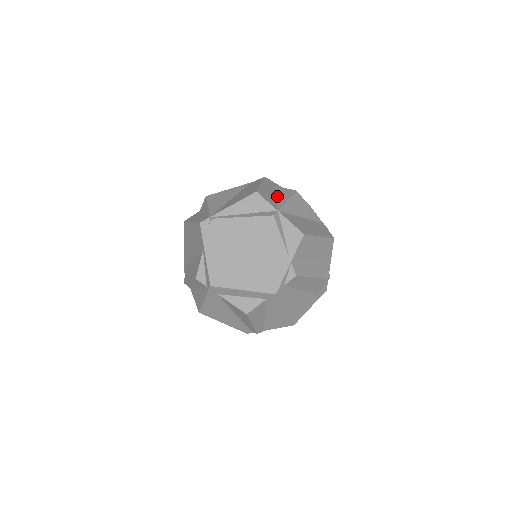
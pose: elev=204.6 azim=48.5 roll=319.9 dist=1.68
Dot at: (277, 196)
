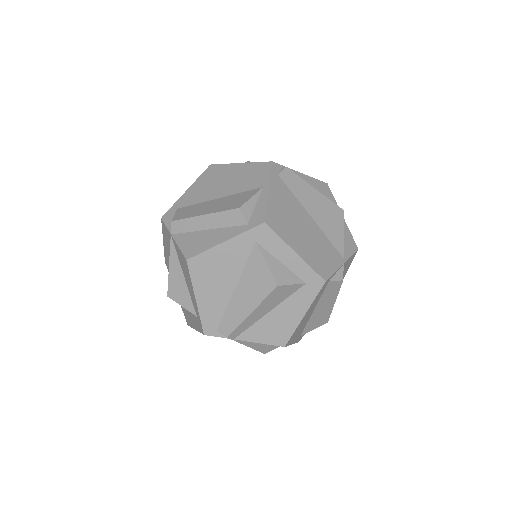
Dot at: occluded
